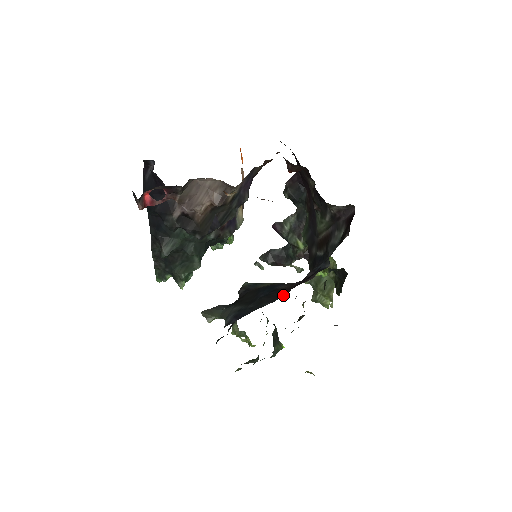
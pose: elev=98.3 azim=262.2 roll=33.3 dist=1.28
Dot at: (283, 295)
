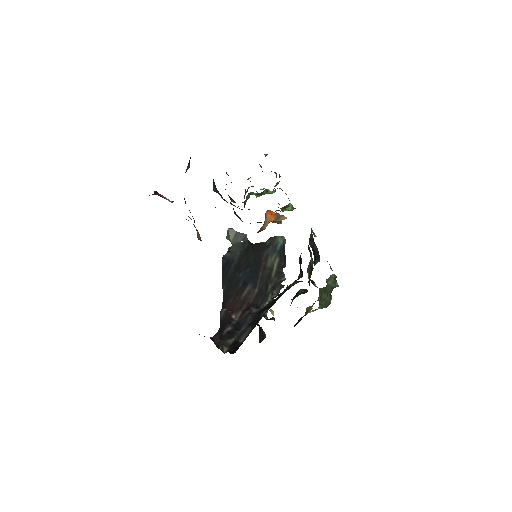
Dot at: (224, 302)
